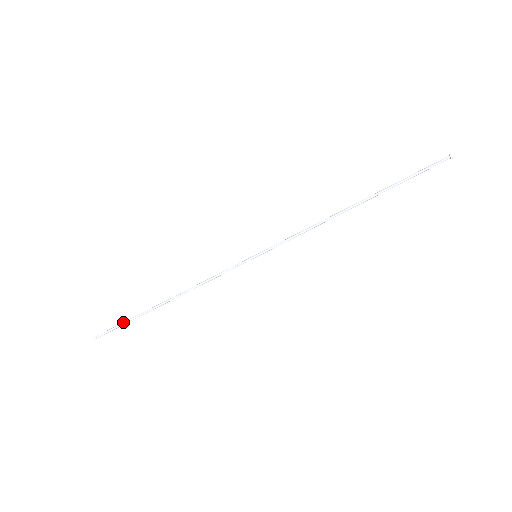
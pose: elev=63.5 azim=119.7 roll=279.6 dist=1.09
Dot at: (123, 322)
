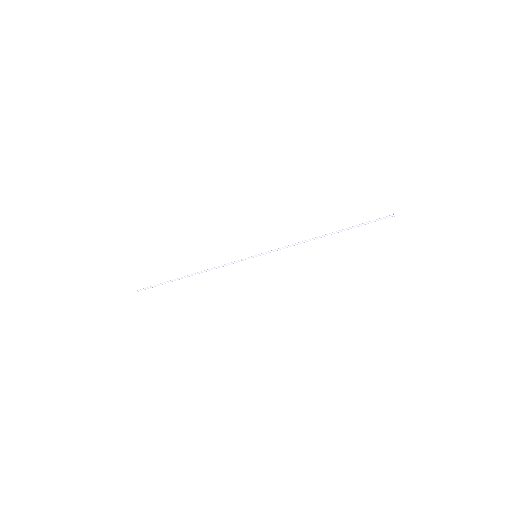
Dot at: (157, 284)
